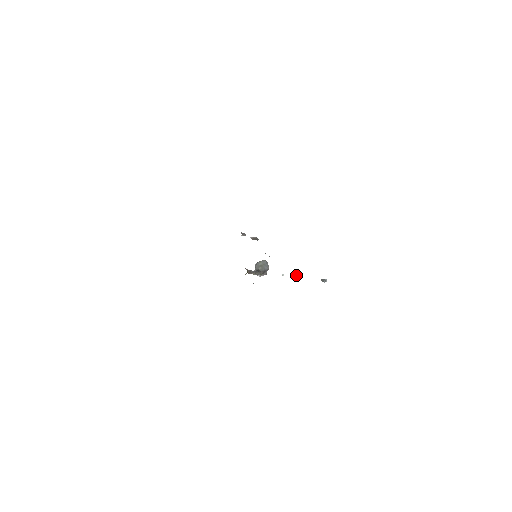
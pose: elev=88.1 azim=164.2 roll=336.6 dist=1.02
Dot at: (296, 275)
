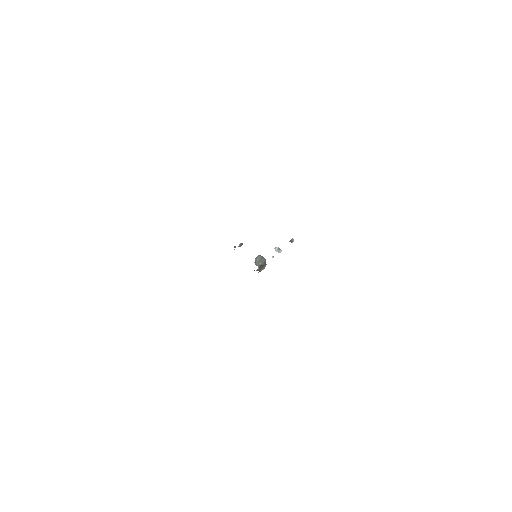
Dot at: (278, 251)
